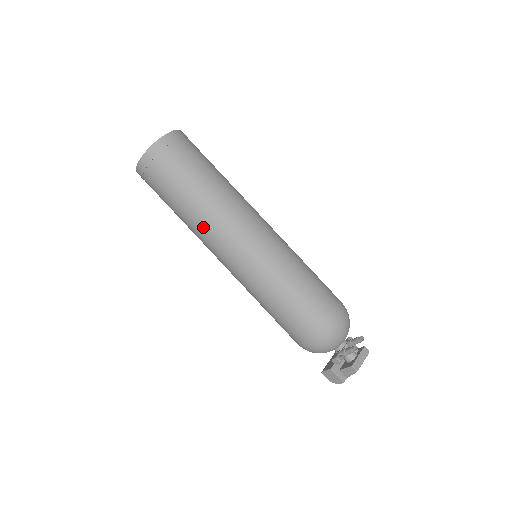
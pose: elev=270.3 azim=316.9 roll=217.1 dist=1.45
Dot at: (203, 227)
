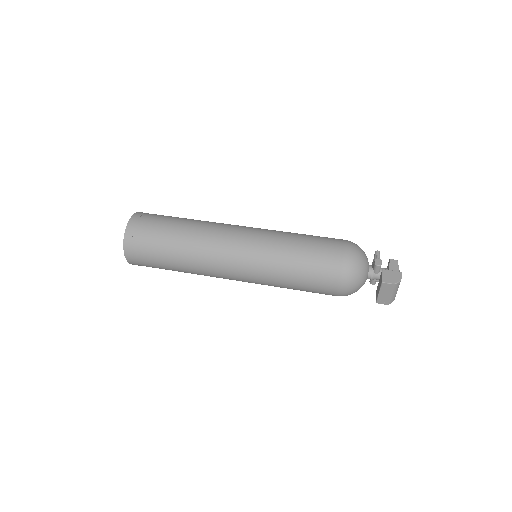
Dot at: (208, 225)
